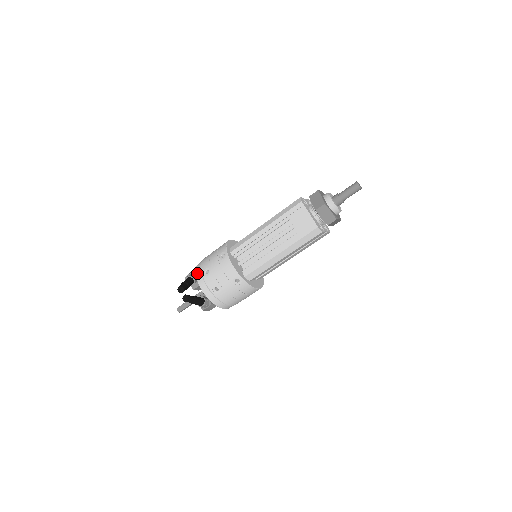
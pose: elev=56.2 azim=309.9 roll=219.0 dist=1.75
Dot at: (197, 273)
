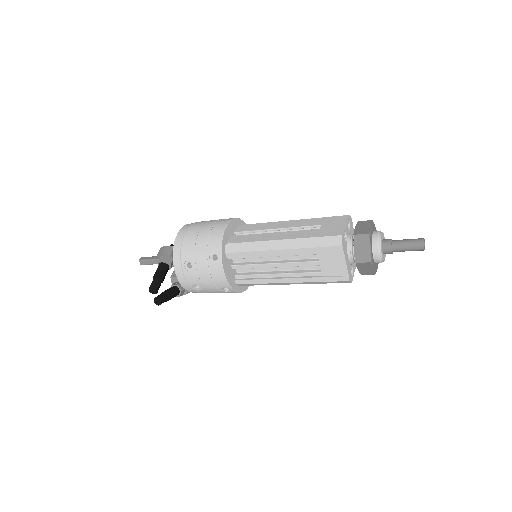
Dot at: (175, 258)
